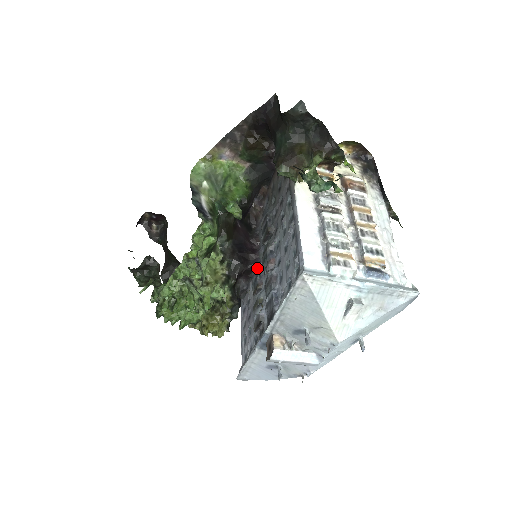
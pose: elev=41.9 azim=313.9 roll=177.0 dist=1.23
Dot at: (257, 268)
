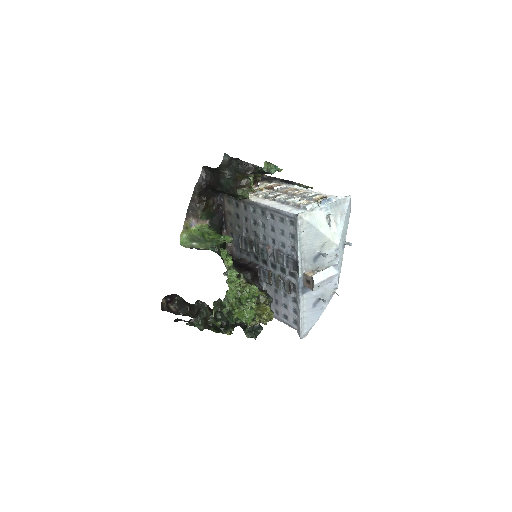
Dot at: (259, 268)
